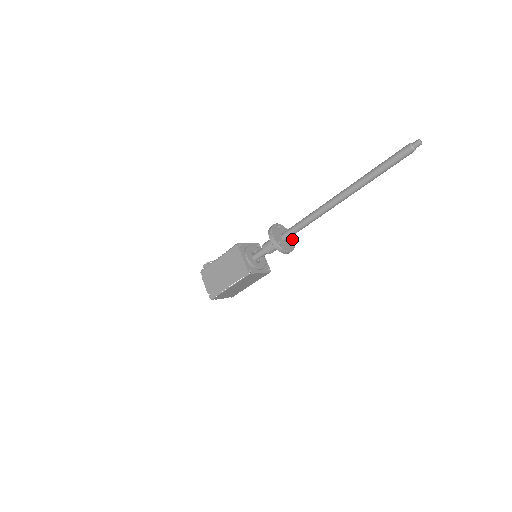
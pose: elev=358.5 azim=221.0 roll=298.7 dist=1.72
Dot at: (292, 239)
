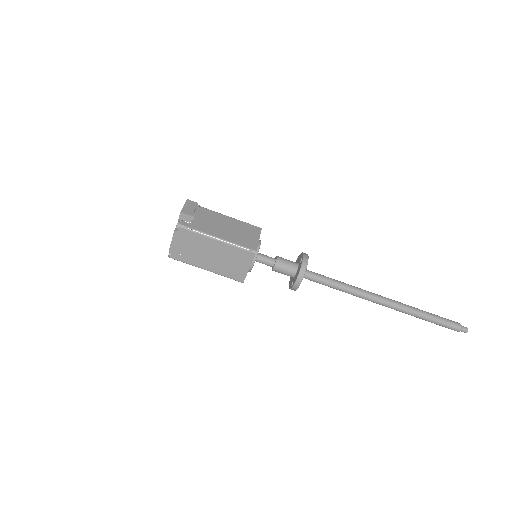
Dot at: occluded
